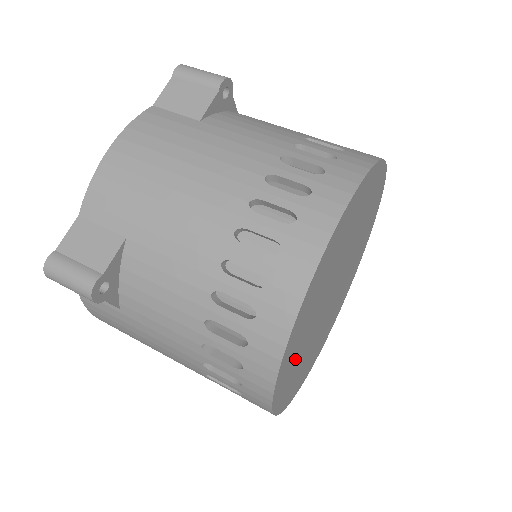
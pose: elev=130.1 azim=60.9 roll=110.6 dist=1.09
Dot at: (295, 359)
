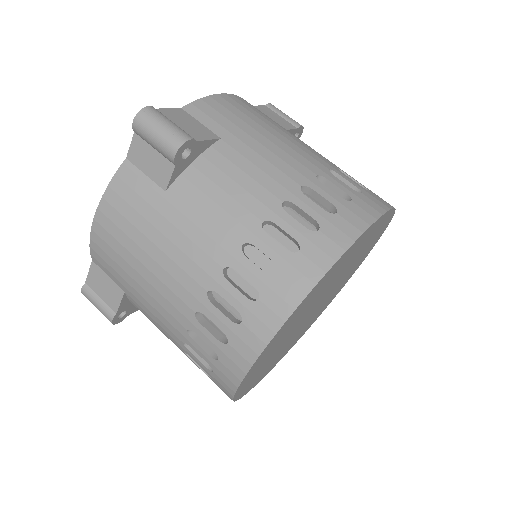
Dot at: (298, 315)
